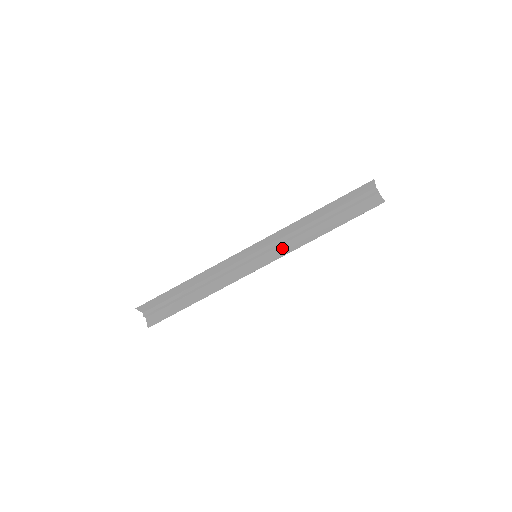
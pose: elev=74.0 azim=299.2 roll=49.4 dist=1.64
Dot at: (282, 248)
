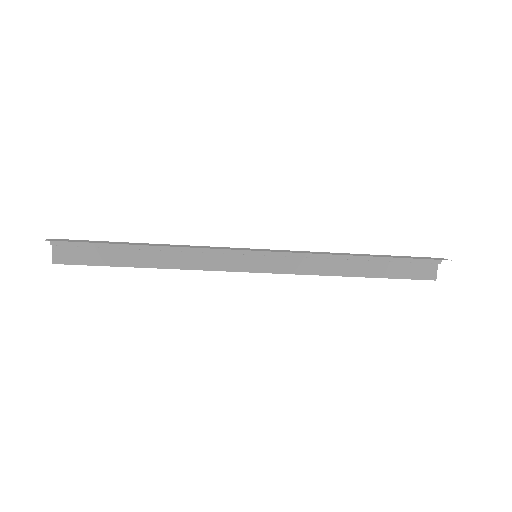
Dot at: (293, 262)
